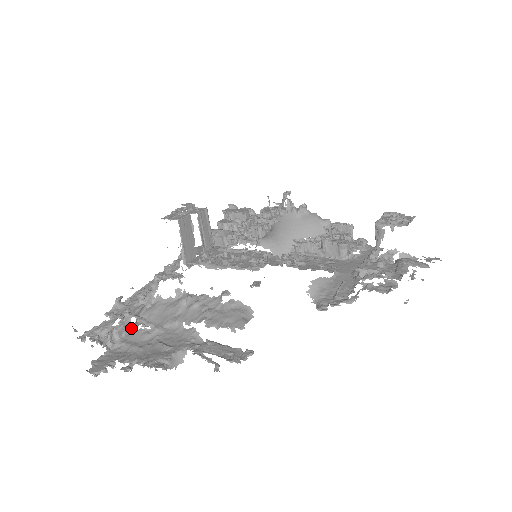
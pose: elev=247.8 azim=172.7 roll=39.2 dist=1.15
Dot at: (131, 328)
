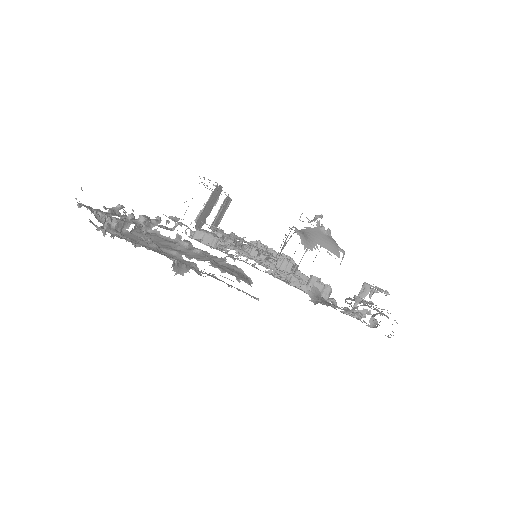
Dot at: (127, 231)
